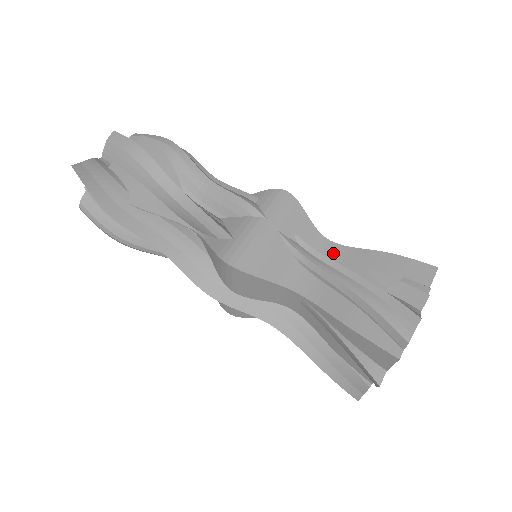
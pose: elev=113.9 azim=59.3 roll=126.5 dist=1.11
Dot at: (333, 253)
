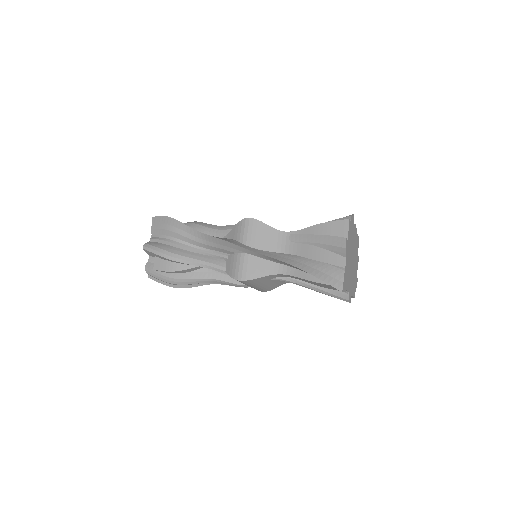
Dot at: occluded
